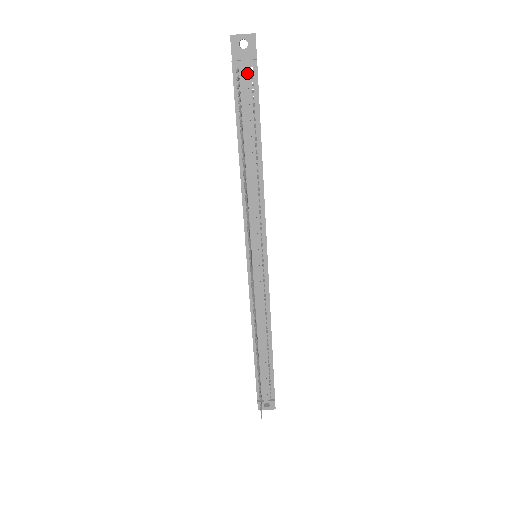
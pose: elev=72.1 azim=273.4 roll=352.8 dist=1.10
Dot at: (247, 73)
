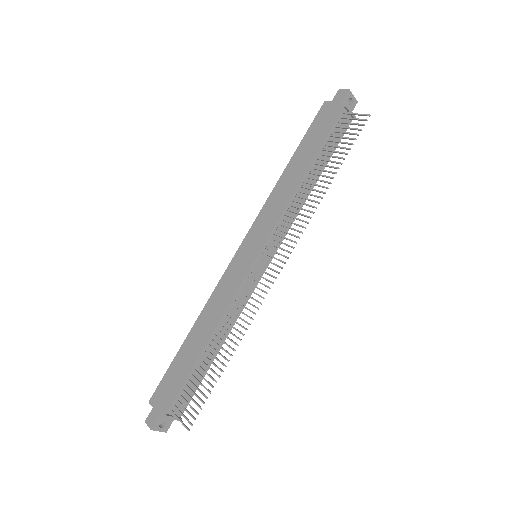
Dot at: (348, 120)
